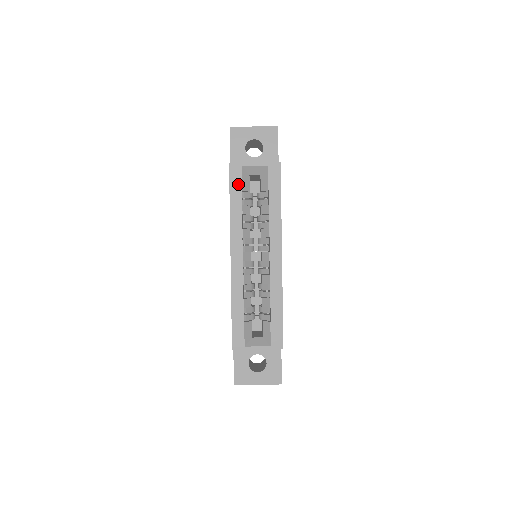
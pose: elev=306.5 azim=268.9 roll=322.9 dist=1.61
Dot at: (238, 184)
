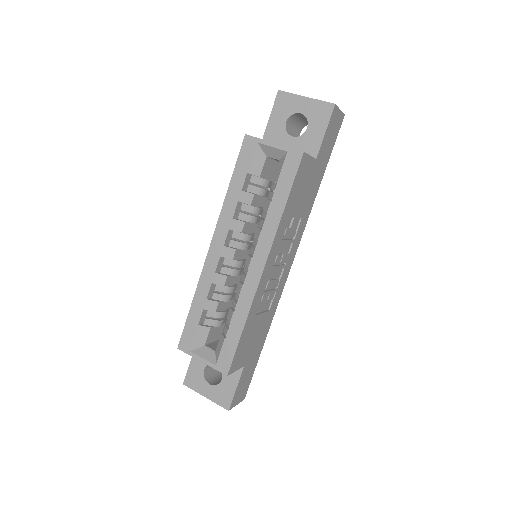
Dot at: (246, 163)
